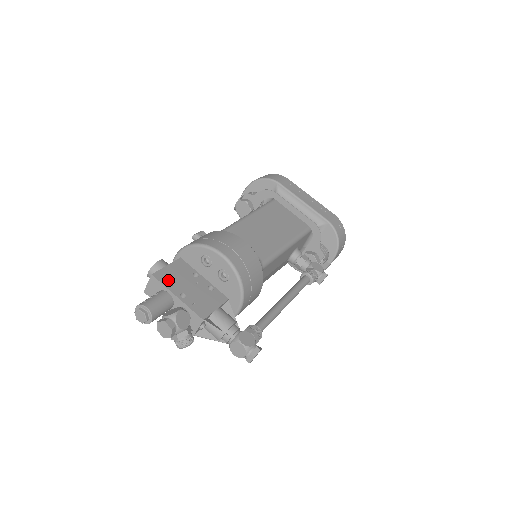
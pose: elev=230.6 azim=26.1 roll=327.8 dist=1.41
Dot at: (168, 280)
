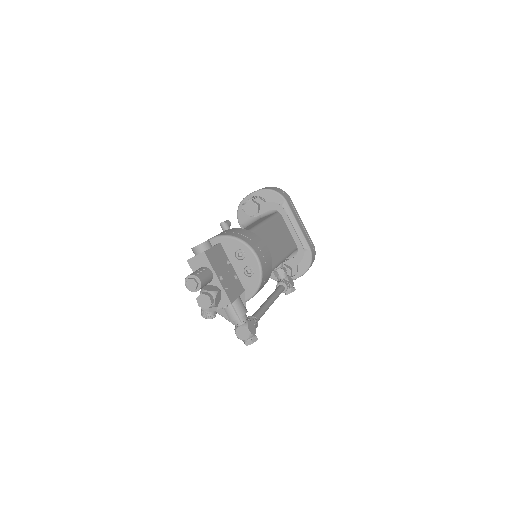
Dot at: (213, 261)
